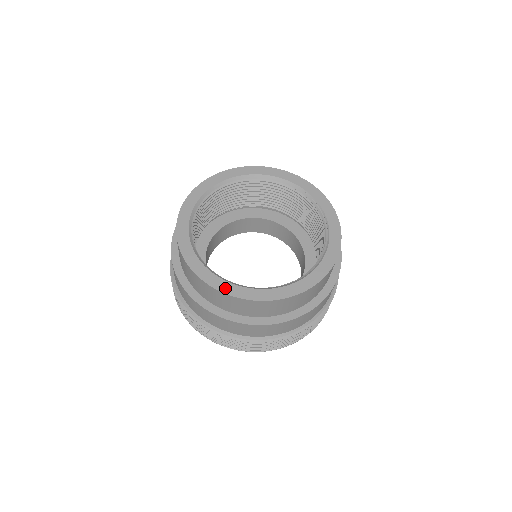
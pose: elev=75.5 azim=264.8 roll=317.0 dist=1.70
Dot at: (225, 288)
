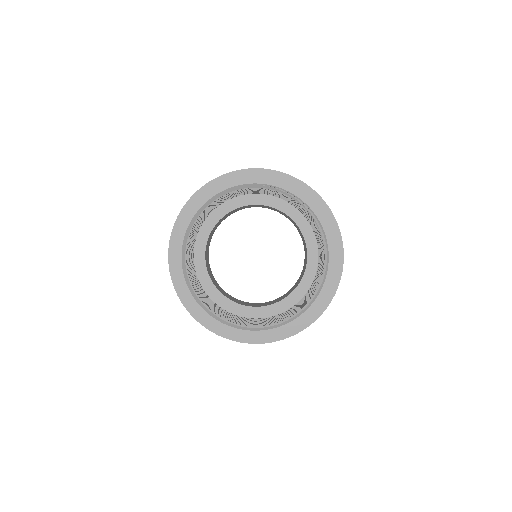
Dot at: (279, 335)
